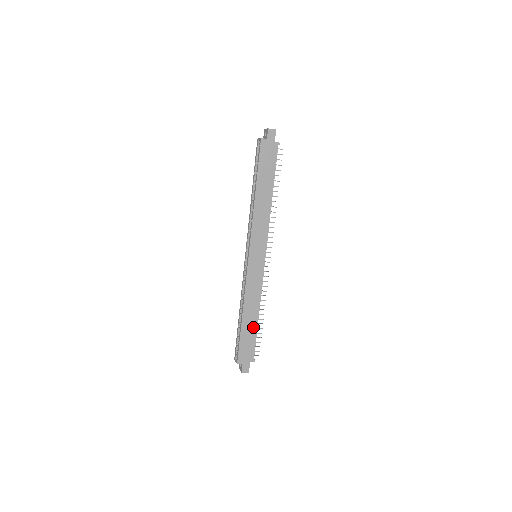
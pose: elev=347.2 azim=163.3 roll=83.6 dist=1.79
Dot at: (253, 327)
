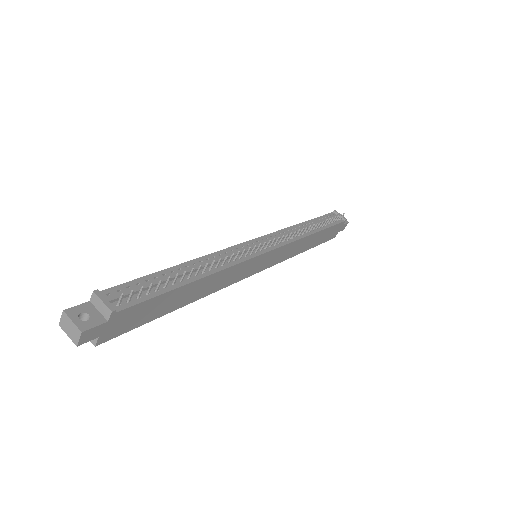
Dot at: (320, 235)
